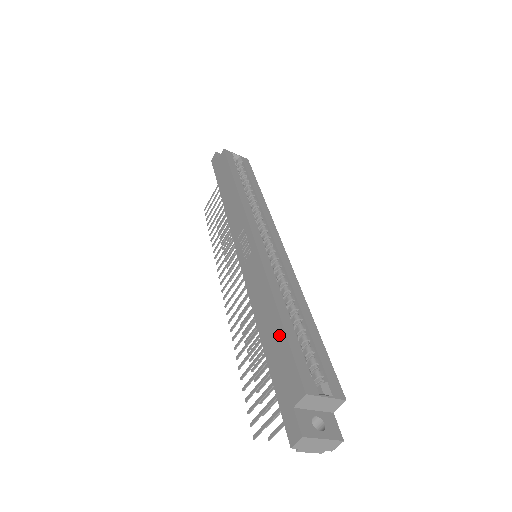
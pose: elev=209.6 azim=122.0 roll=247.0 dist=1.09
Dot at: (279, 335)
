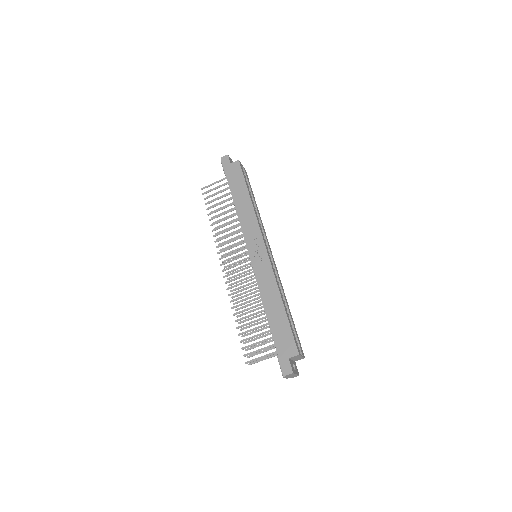
Dot at: (283, 319)
